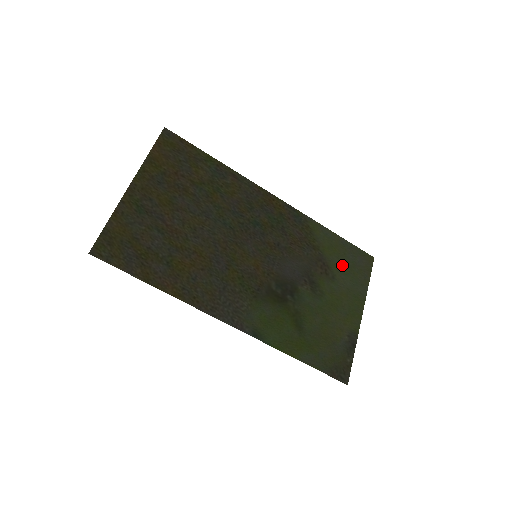
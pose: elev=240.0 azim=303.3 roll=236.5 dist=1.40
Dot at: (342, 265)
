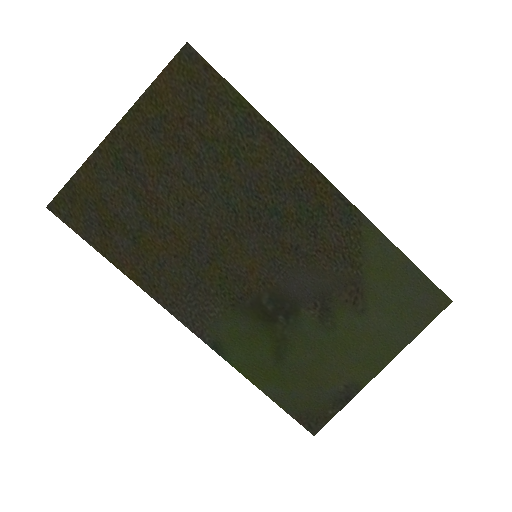
Dot at: (387, 298)
